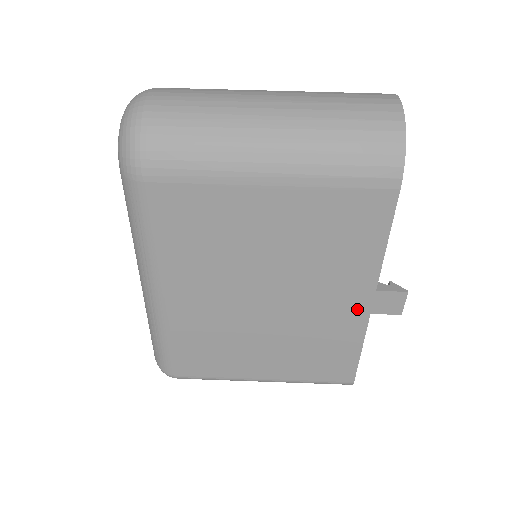
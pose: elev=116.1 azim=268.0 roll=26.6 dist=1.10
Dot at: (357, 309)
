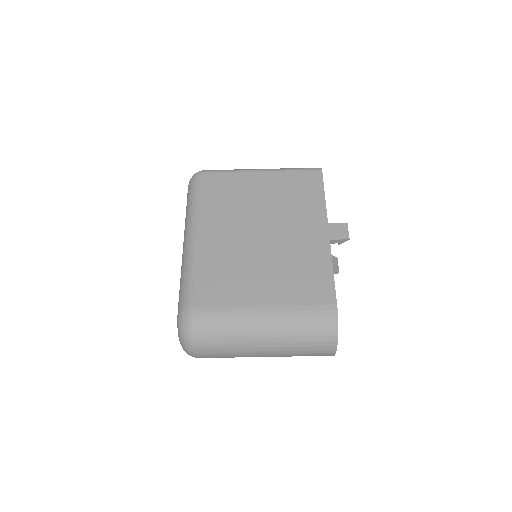
Dot at: occluded
